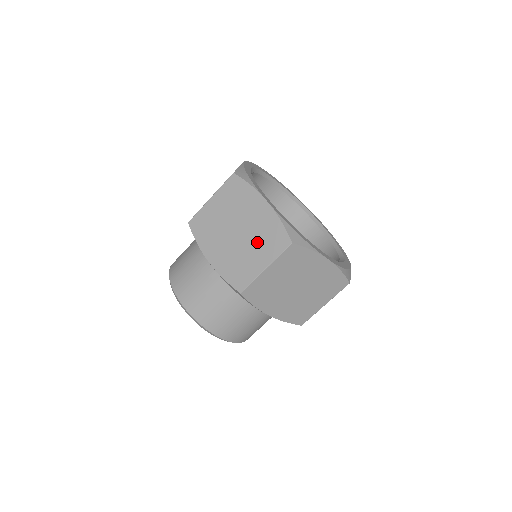
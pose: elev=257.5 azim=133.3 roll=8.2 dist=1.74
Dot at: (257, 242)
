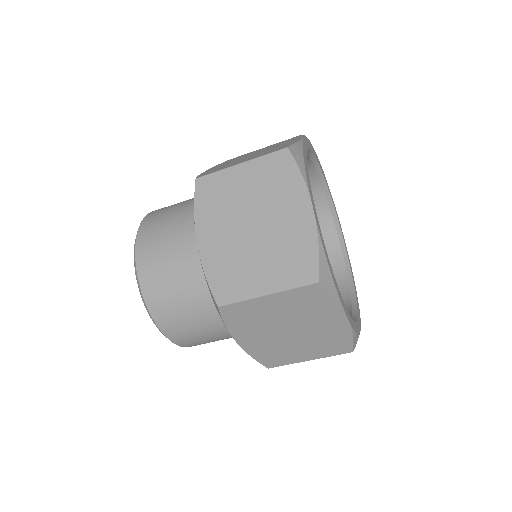
Dot at: (259, 154)
